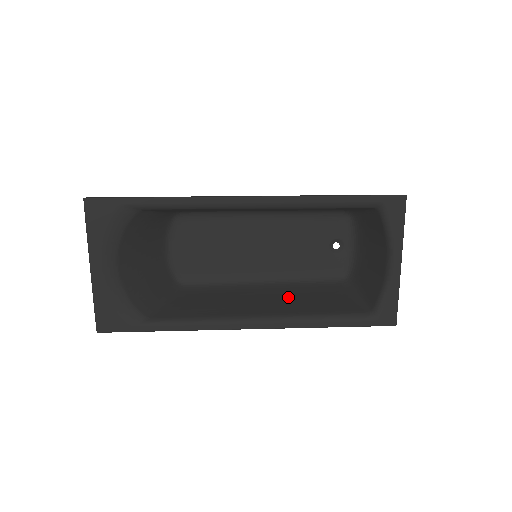
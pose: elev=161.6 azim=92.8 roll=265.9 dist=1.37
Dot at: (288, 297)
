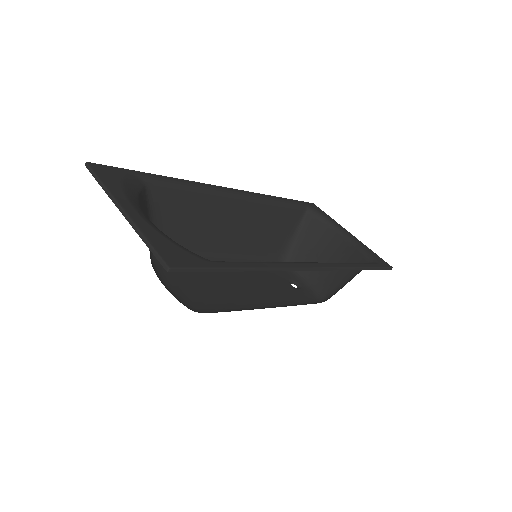
Dot at: occluded
